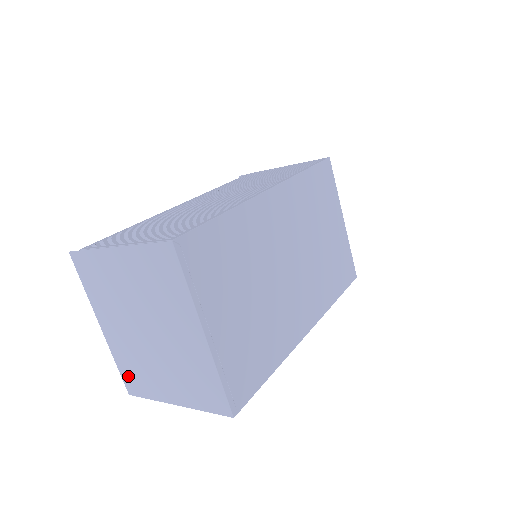
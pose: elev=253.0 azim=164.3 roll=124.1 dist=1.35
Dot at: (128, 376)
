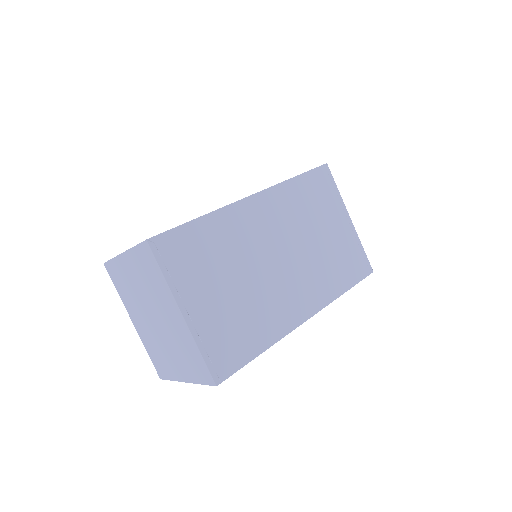
Dot at: (156, 362)
